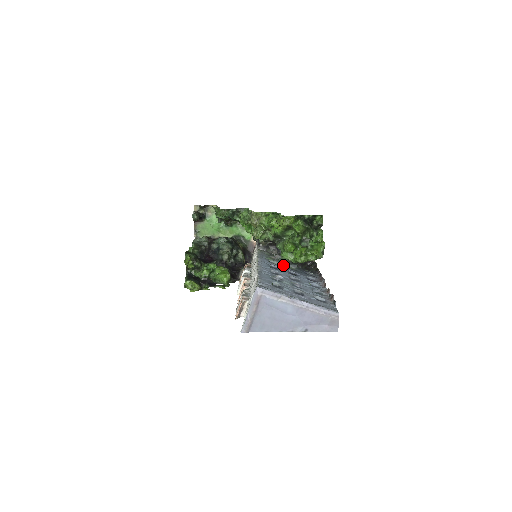
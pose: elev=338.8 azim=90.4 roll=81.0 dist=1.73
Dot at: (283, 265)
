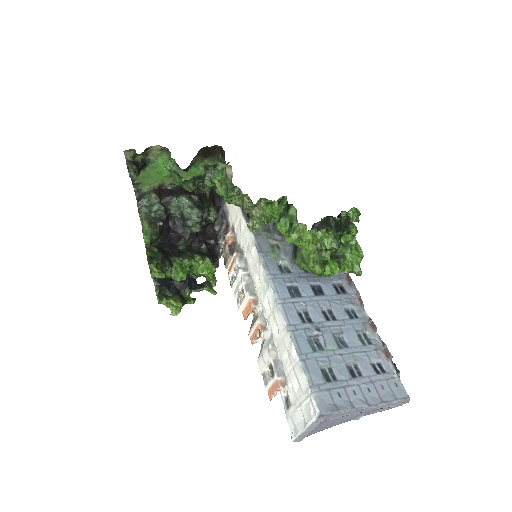
Dot at: (298, 269)
